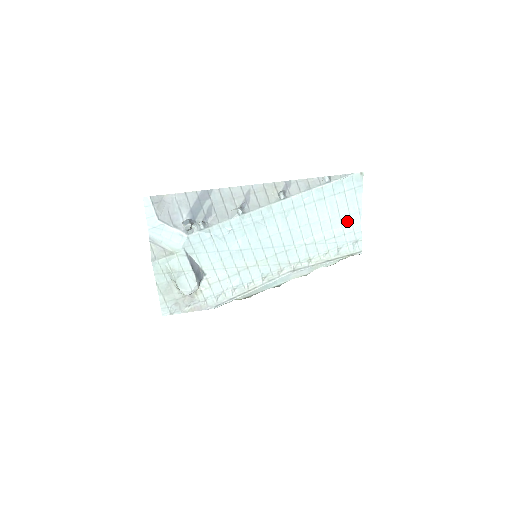
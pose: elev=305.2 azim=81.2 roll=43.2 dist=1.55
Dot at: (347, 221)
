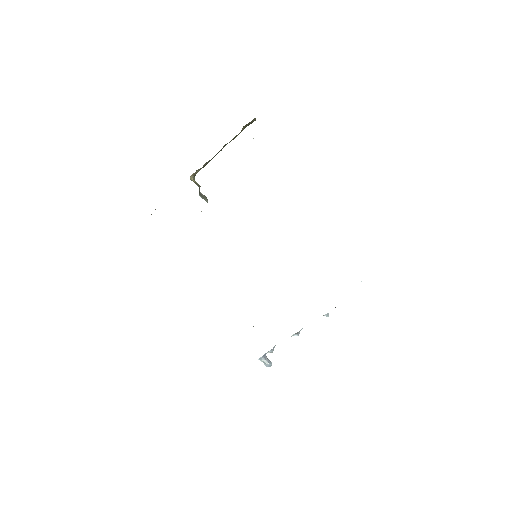
Dot at: occluded
